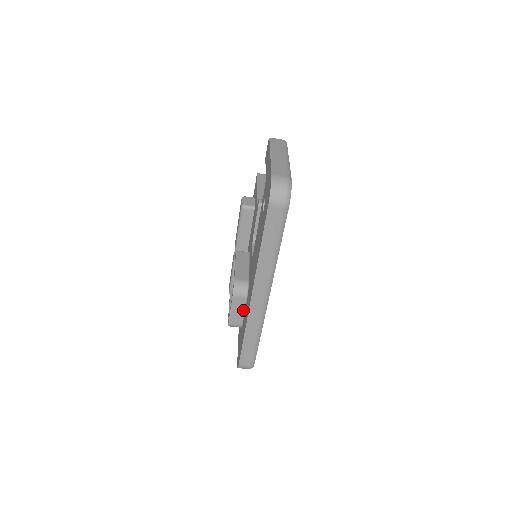
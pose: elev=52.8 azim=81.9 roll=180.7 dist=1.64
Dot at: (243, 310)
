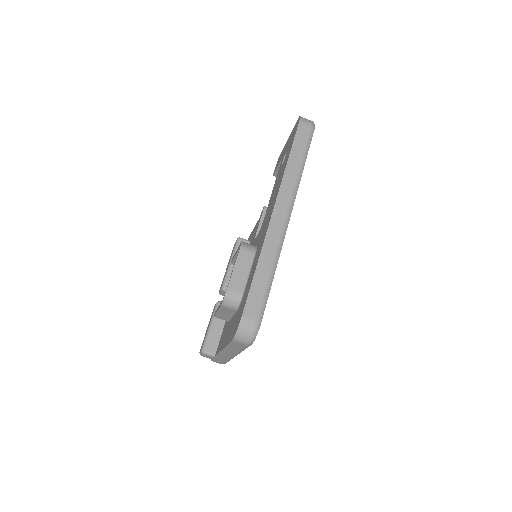
Dot at: (248, 271)
